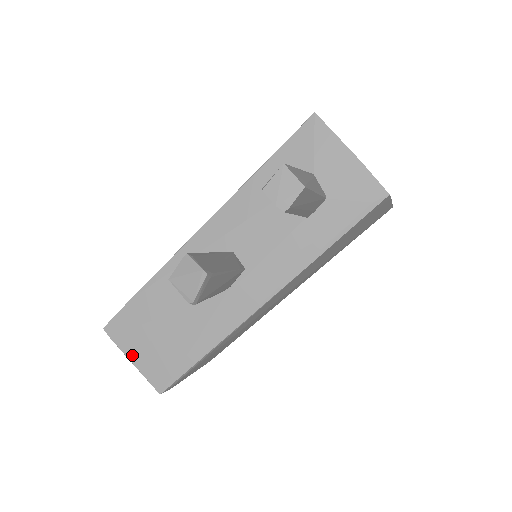
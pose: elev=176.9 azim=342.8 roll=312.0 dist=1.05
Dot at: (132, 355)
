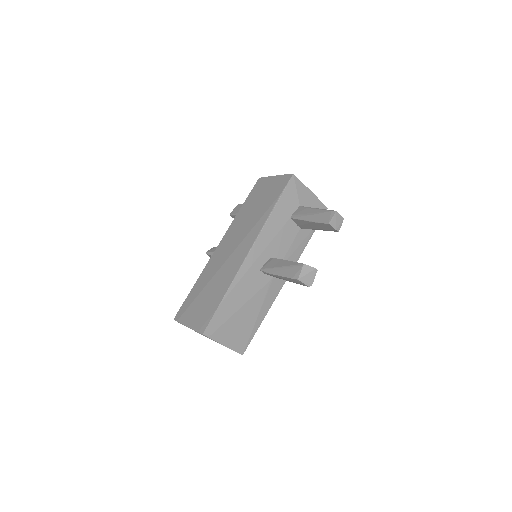
Dot at: (224, 341)
